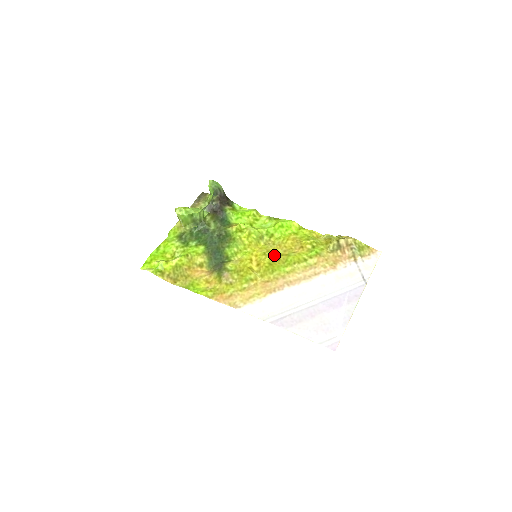
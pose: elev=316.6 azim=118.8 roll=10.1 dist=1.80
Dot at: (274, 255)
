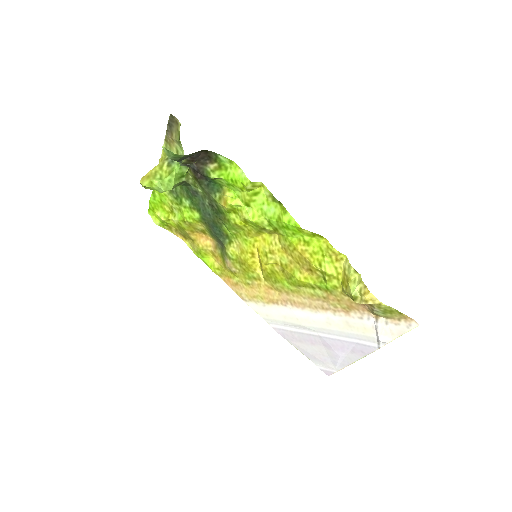
Dot at: (278, 261)
